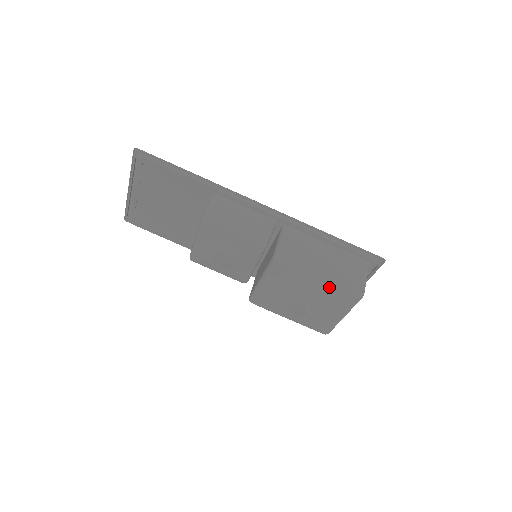
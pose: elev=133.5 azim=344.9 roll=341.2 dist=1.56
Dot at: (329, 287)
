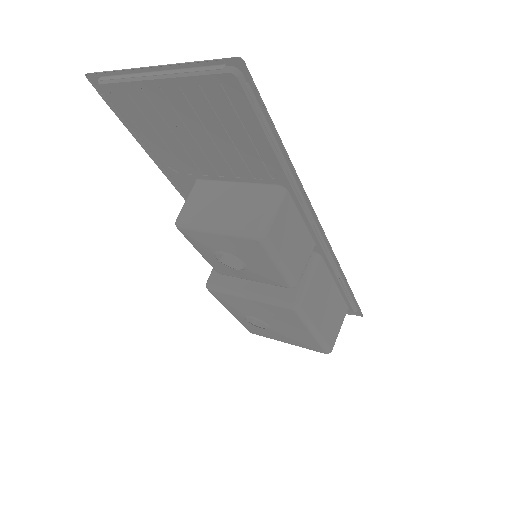
Dot at: (312, 340)
